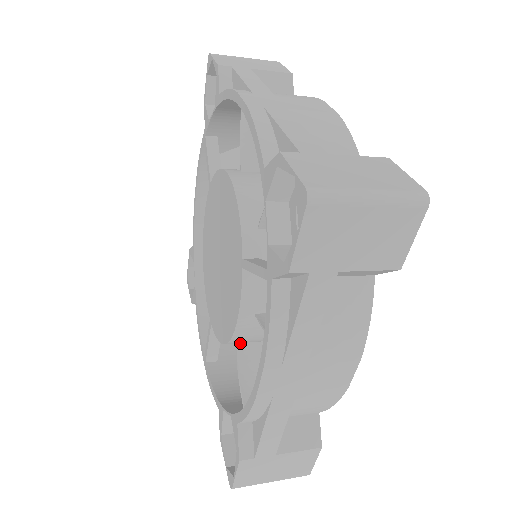
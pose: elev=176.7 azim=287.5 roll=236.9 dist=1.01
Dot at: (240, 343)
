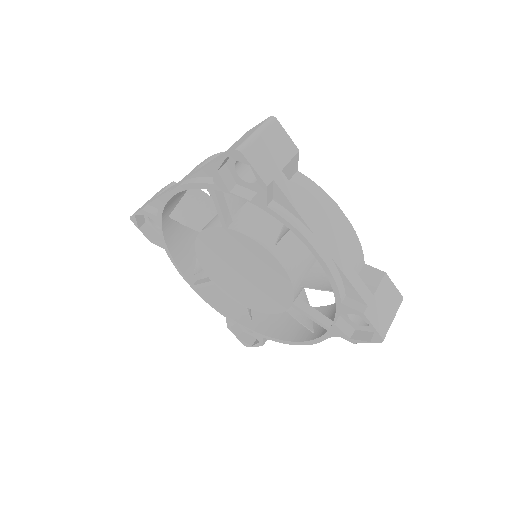
Dot at: occluded
